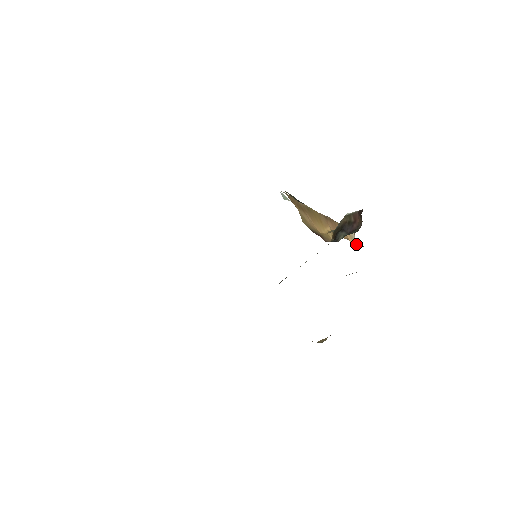
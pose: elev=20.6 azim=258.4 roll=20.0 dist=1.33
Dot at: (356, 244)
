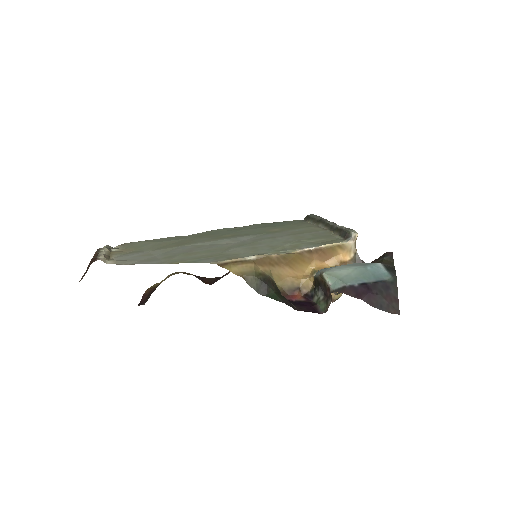
Dot at: (353, 259)
